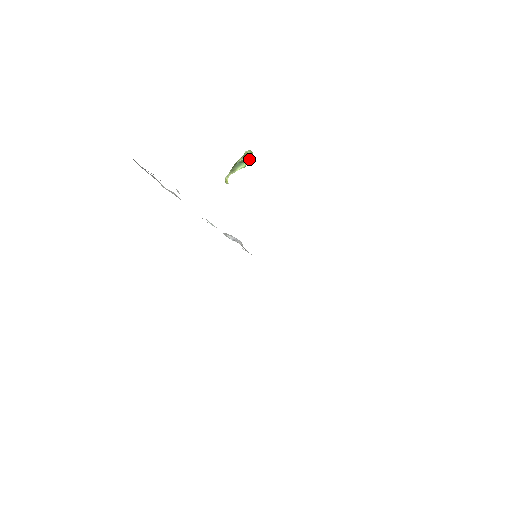
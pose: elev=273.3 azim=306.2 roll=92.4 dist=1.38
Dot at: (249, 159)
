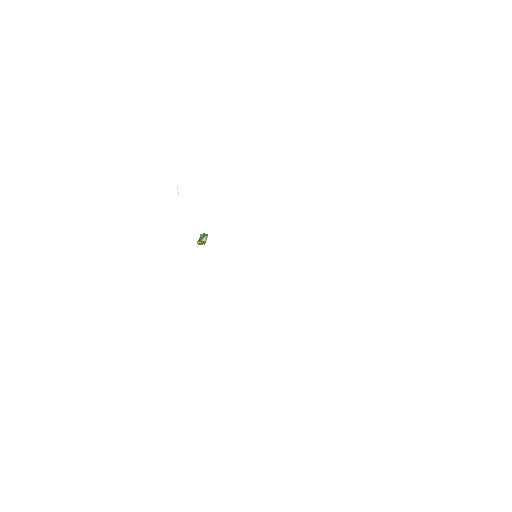
Dot at: (207, 235)
